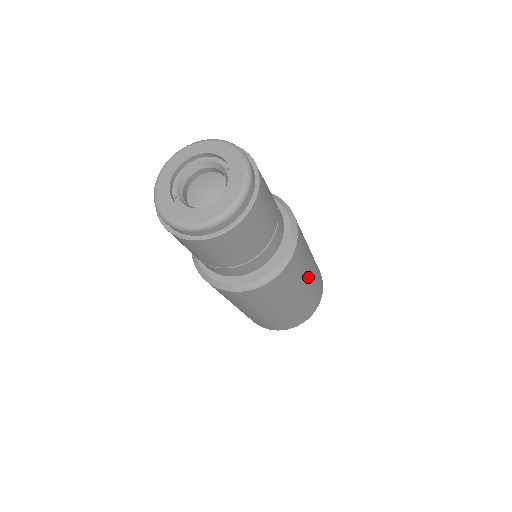
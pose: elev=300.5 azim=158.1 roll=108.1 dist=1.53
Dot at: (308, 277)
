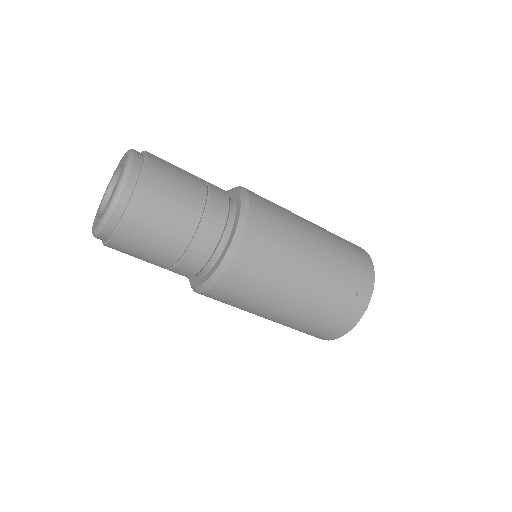
Dot at: (309, 256)
